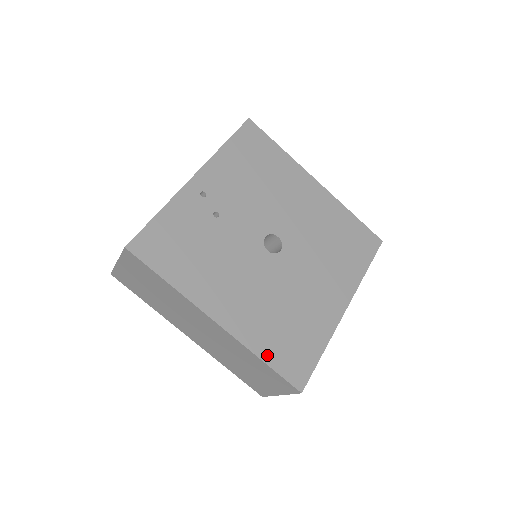
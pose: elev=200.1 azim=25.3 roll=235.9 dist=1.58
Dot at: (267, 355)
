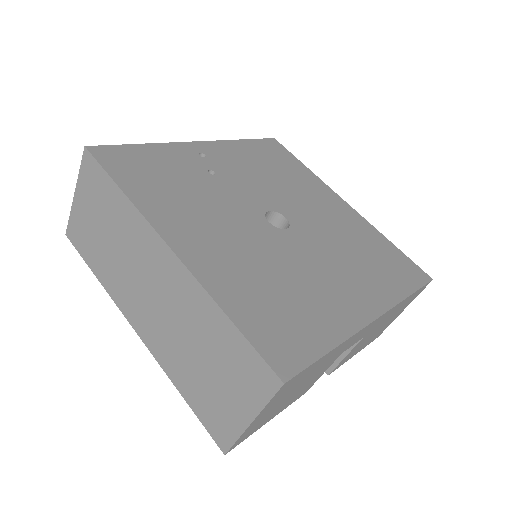
Dot at: (236, 312)
